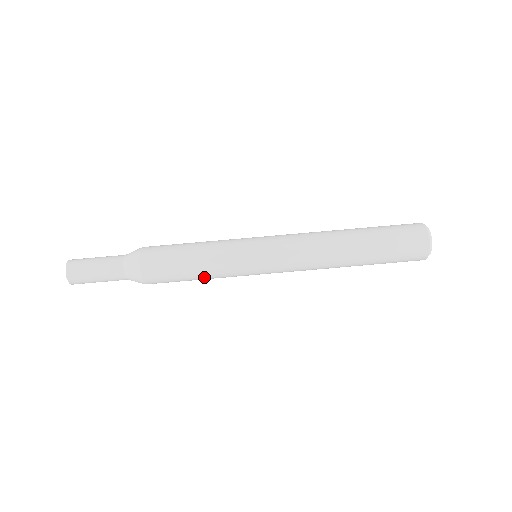
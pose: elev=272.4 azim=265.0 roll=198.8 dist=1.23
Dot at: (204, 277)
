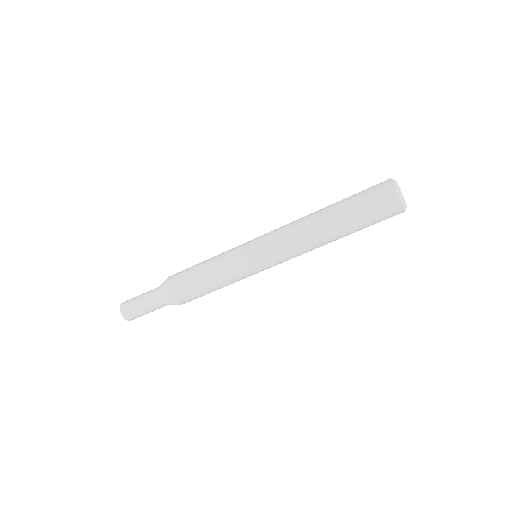
Dot at: occluded
